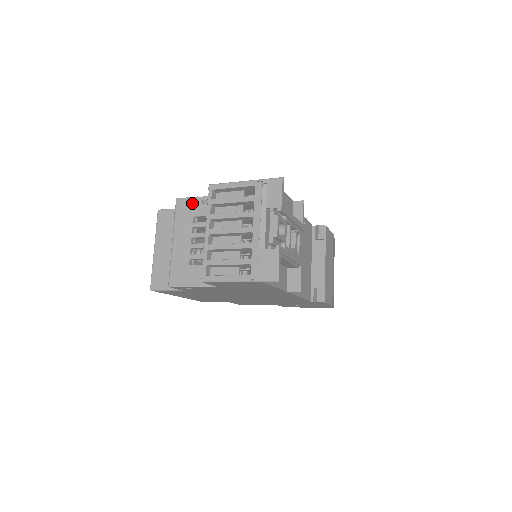
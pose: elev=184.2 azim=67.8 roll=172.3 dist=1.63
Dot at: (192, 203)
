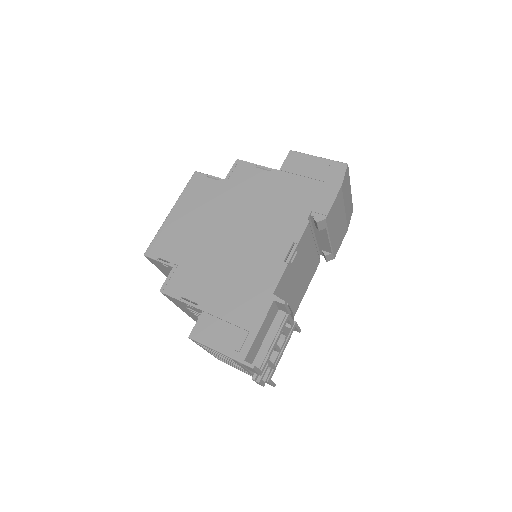
Dot at: (177, 301)
